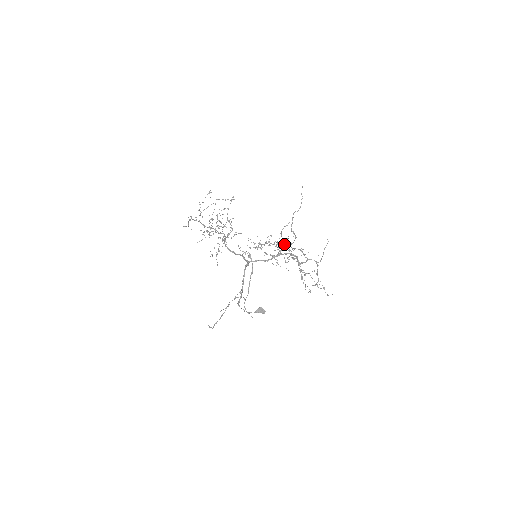
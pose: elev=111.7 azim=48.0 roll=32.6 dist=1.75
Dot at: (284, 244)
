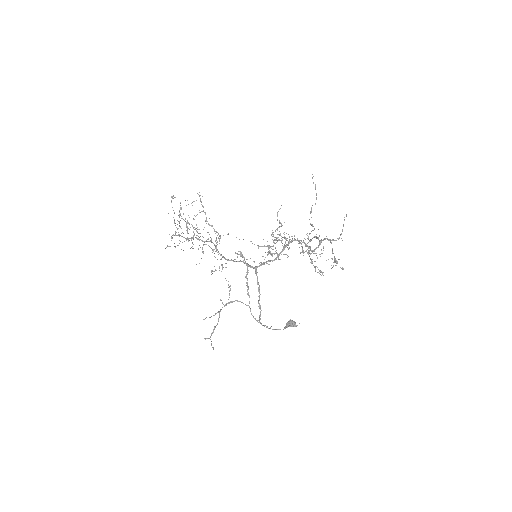
Dot at: occluded
